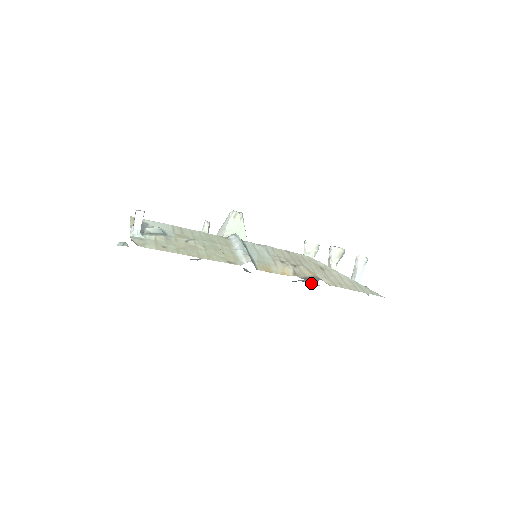
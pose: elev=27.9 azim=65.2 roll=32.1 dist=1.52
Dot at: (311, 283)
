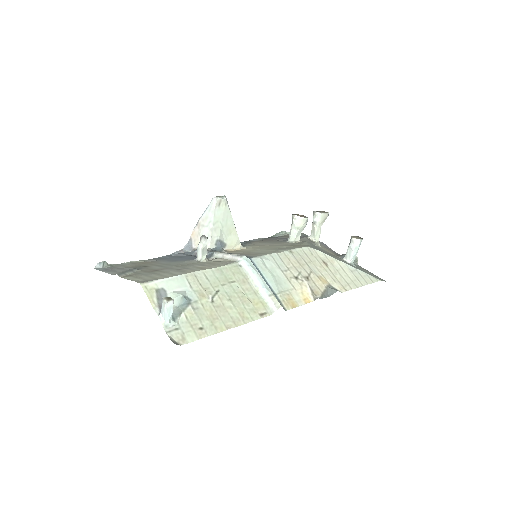
Dot at: (286, 232)
